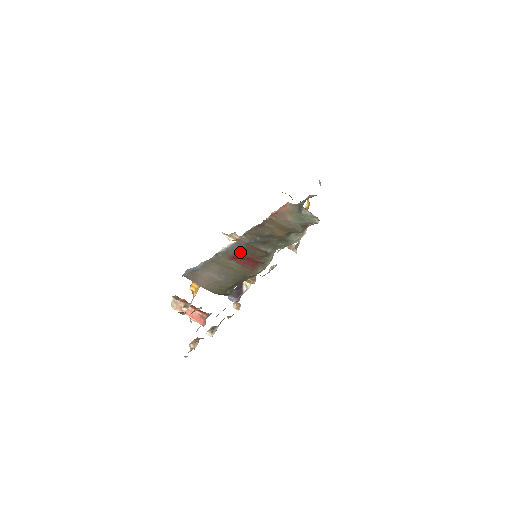
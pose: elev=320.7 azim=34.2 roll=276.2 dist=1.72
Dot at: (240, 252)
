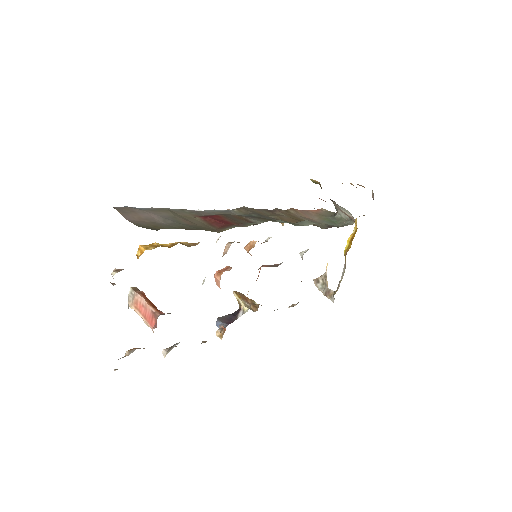
Dot at: (217, 215)
